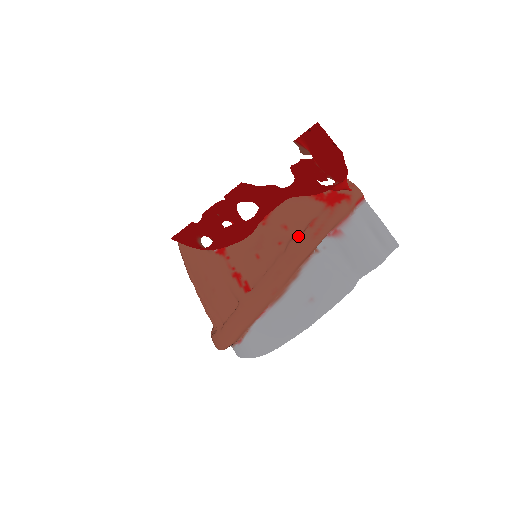
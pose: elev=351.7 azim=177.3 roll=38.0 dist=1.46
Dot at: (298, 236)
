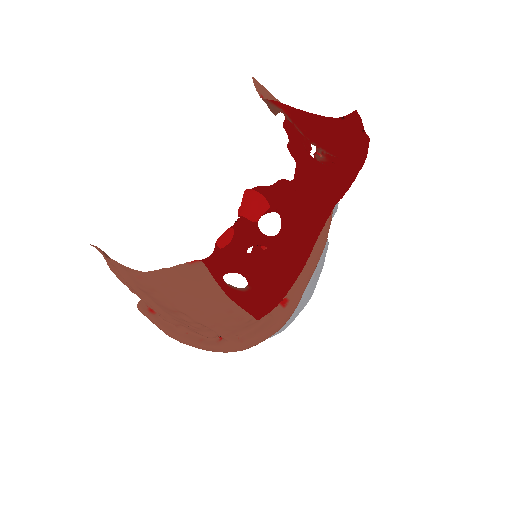
Dot at: occluded
